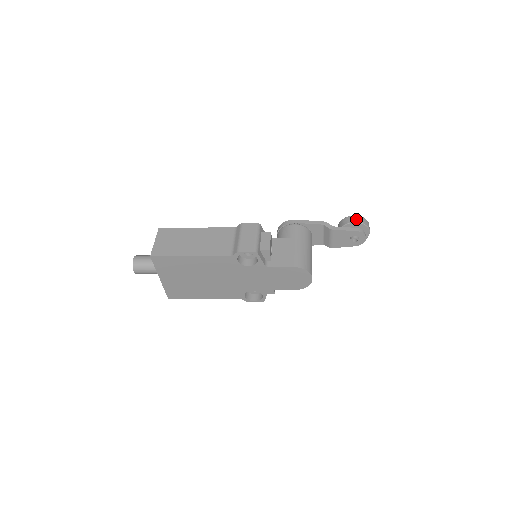
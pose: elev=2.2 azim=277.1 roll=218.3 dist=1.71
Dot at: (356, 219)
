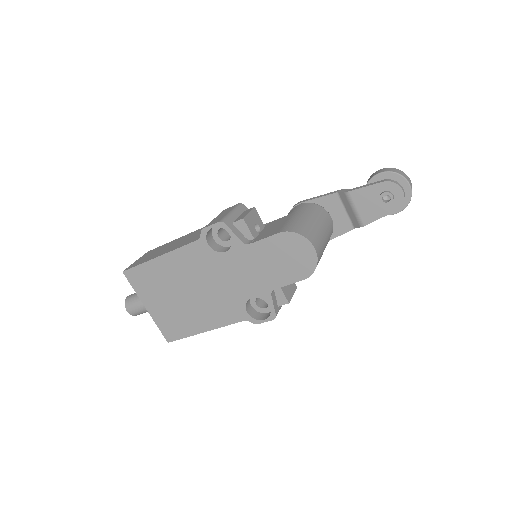
Dot at: (381, 170)
